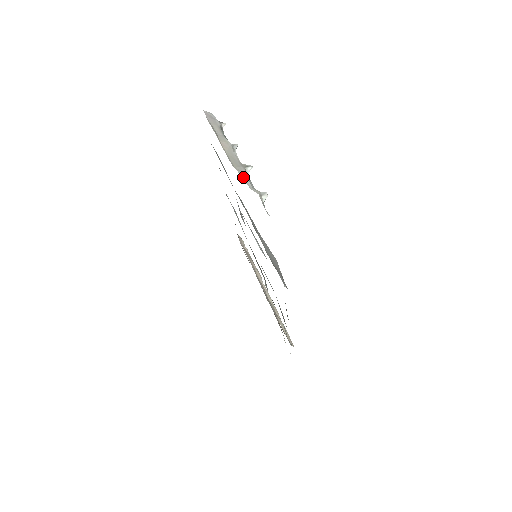
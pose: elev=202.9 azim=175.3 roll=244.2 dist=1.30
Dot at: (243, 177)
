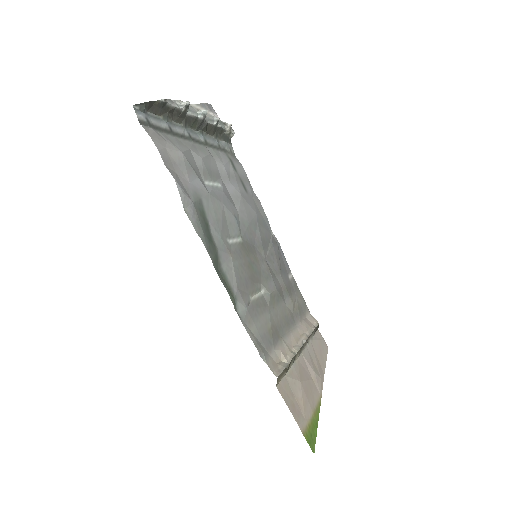
Dot at: occluded
